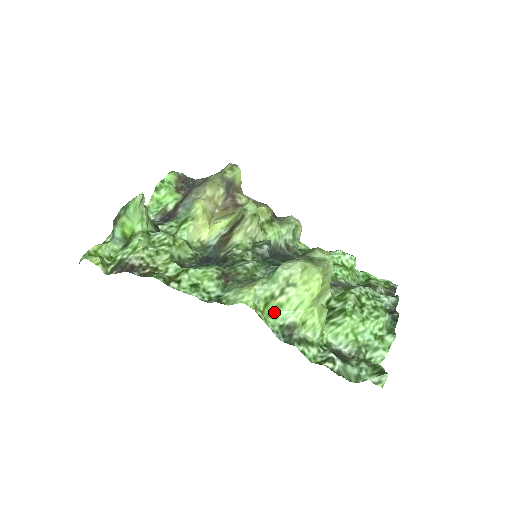
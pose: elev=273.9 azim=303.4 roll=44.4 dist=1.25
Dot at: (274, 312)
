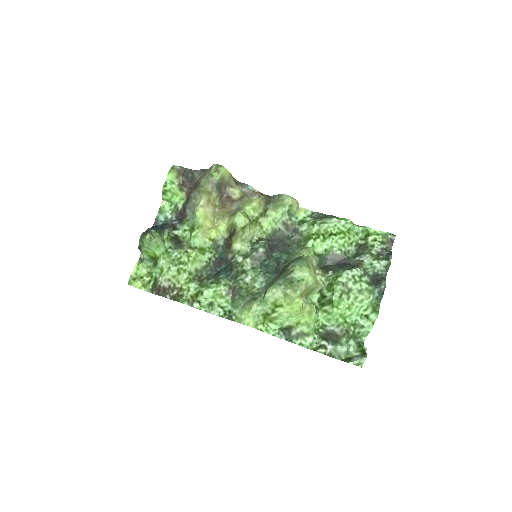
Dot at: (273, 320)
